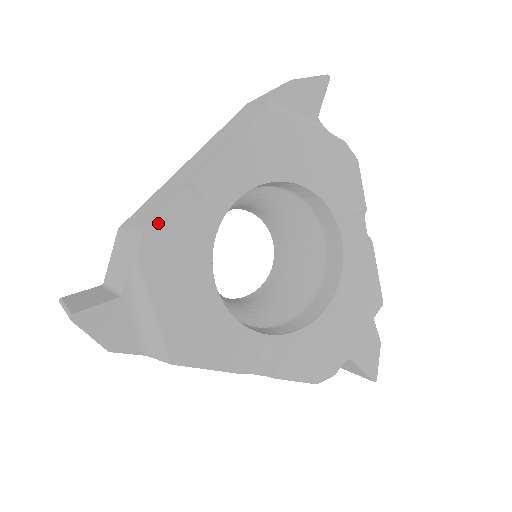
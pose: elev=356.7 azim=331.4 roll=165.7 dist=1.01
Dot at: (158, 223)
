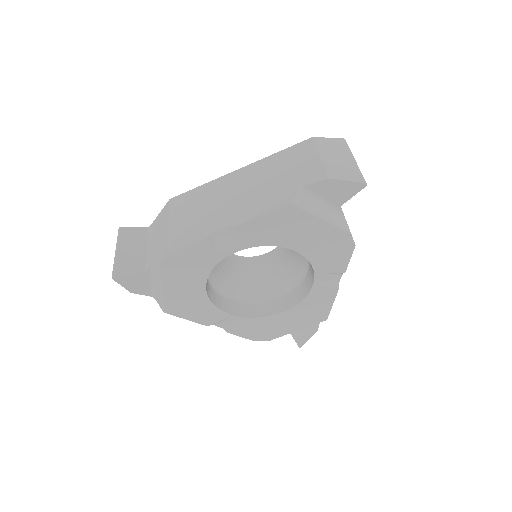
Dot at: (178, 252)
